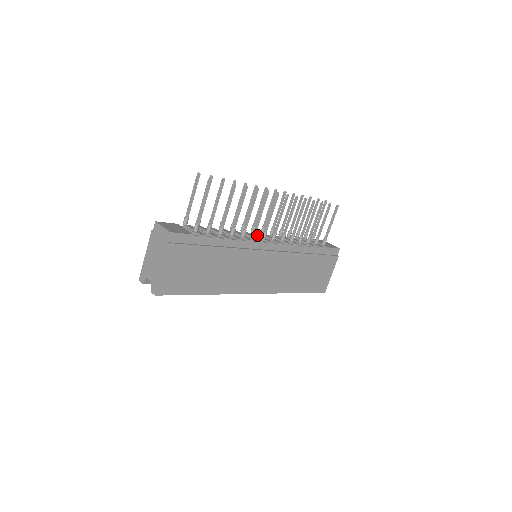
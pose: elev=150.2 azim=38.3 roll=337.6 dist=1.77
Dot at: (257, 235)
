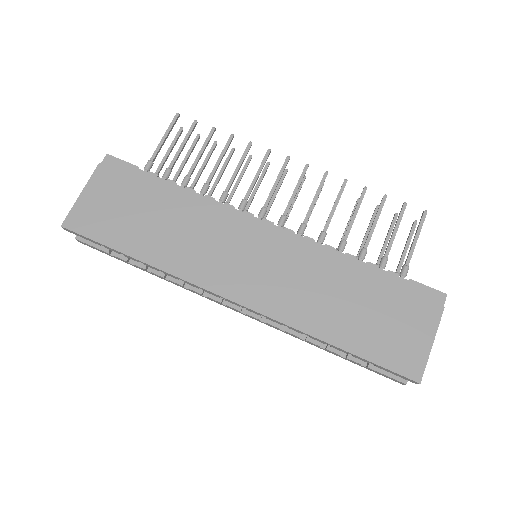
Dot at: occluded
